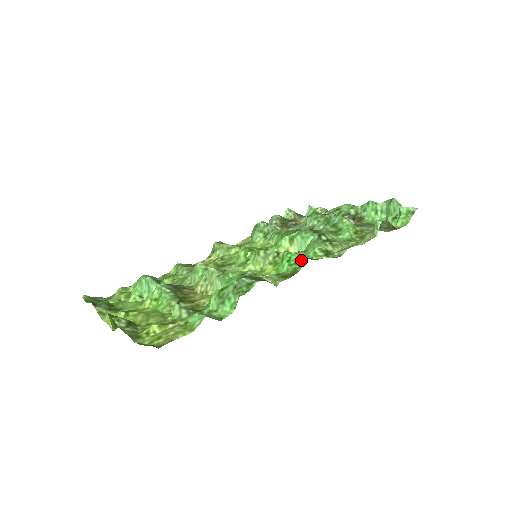
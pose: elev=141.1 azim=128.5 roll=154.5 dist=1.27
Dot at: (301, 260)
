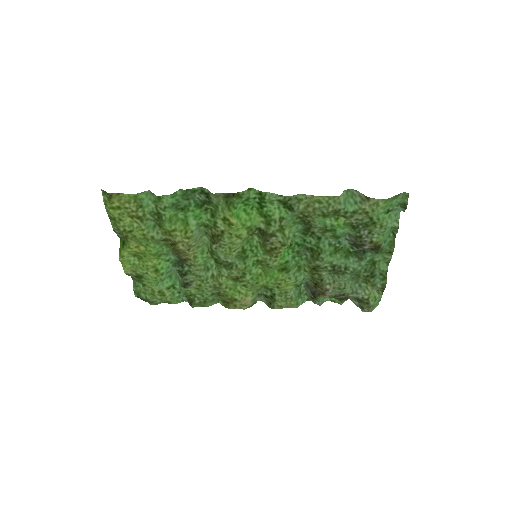
Dot at: (252, 198)
